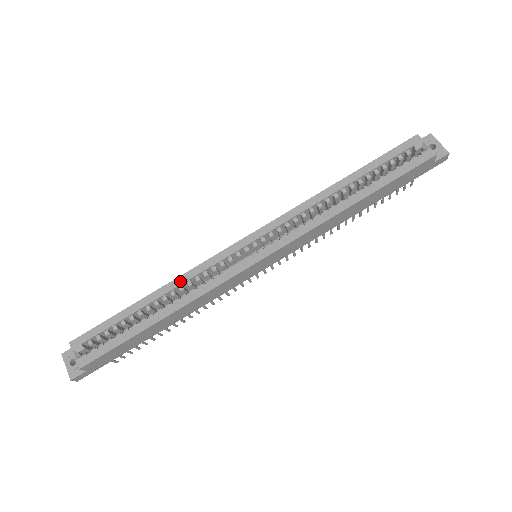
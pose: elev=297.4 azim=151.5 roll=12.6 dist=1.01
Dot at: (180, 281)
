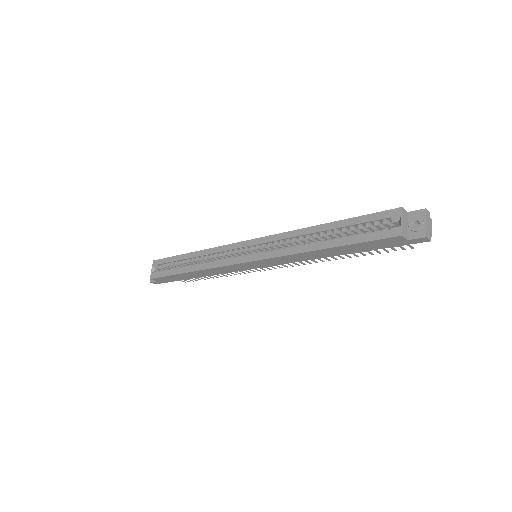
Dot at: (207, 252)
